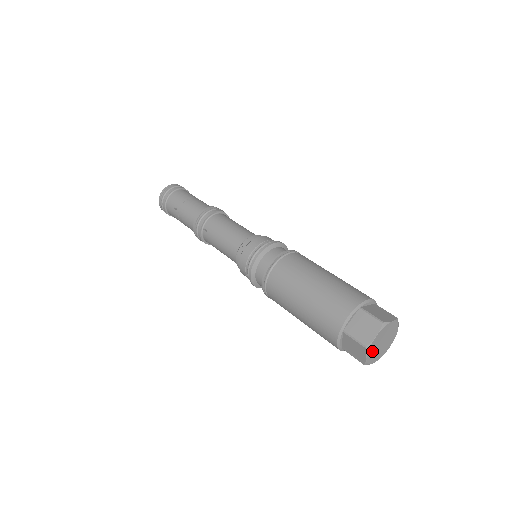
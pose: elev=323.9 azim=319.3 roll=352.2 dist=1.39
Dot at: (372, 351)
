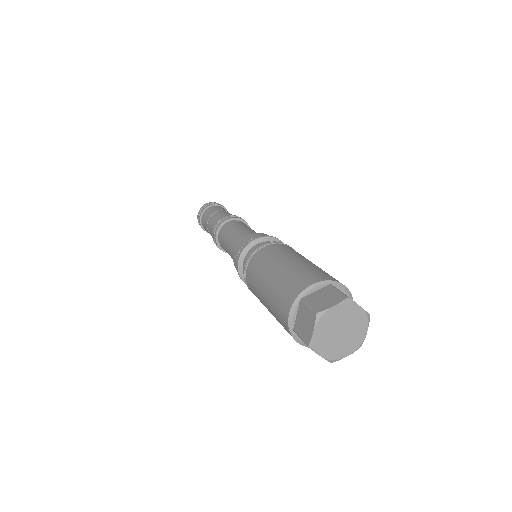
Dot at: (326, 347)
